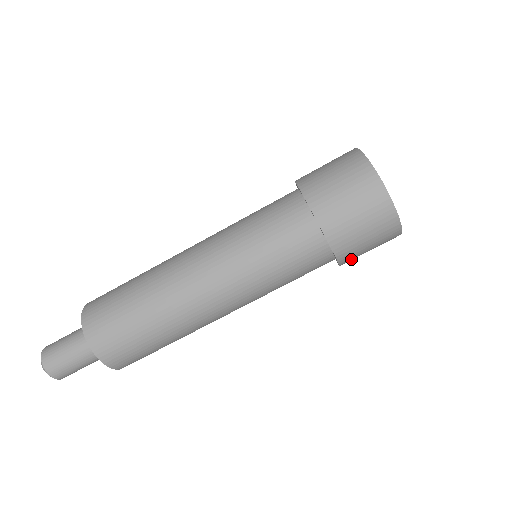
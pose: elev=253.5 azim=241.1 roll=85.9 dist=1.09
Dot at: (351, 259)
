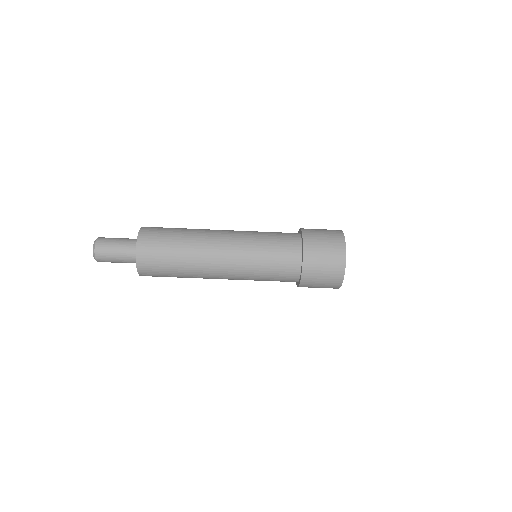
Dot at: occluded
